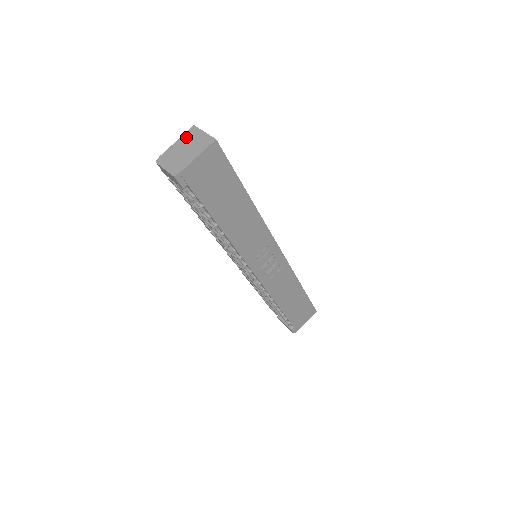
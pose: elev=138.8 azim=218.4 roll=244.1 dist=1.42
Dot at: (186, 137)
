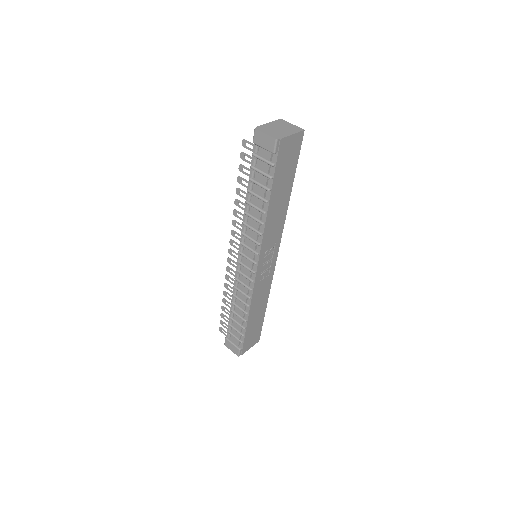
Dot at: (277, 123)
